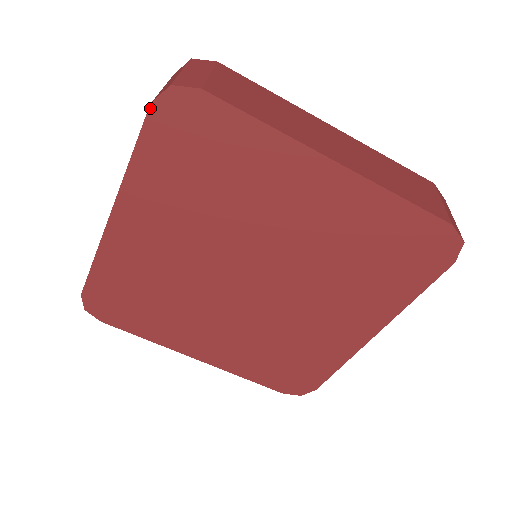
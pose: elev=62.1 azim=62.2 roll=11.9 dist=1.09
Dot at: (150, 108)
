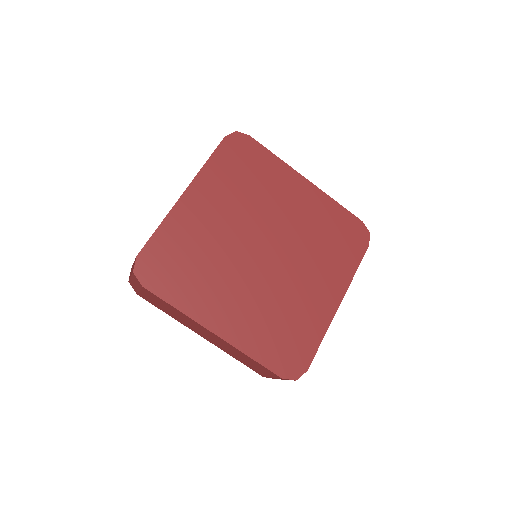
Dot at: (224, 138)
